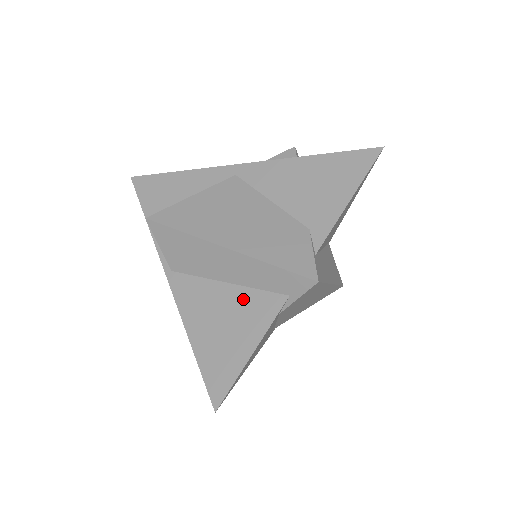
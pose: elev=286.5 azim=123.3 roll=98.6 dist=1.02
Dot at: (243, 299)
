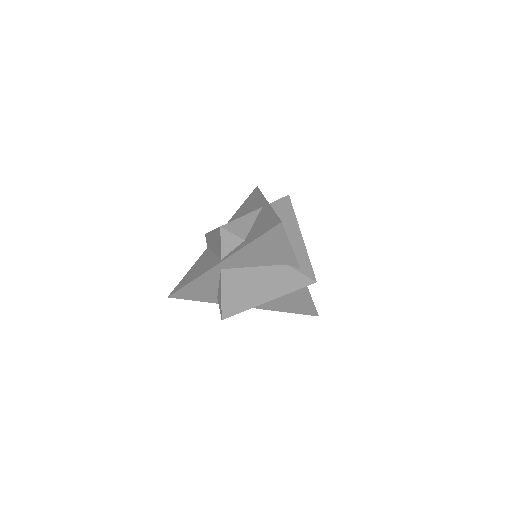
Dot at: (288, 294)
